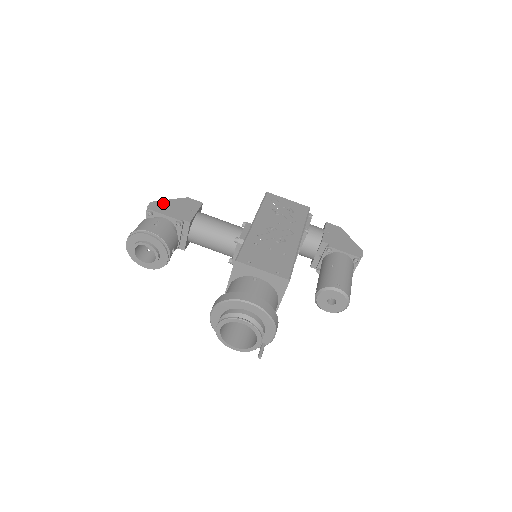
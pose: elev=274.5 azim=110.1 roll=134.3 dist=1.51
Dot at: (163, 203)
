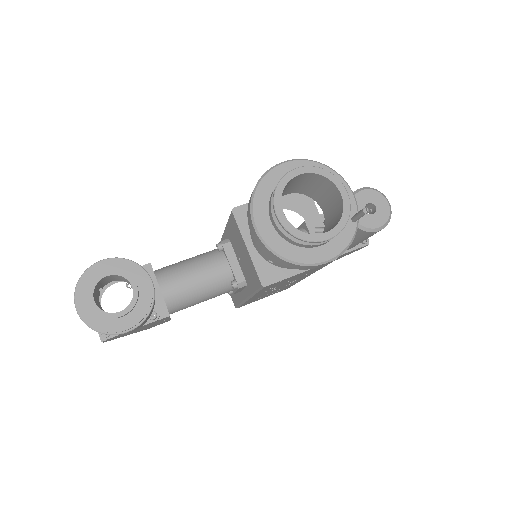
Dot at: occluded
